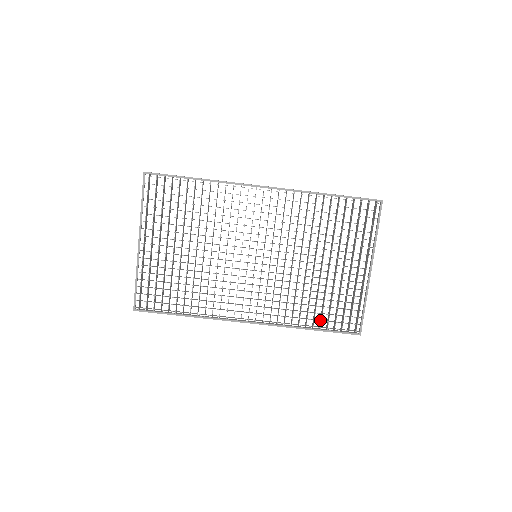
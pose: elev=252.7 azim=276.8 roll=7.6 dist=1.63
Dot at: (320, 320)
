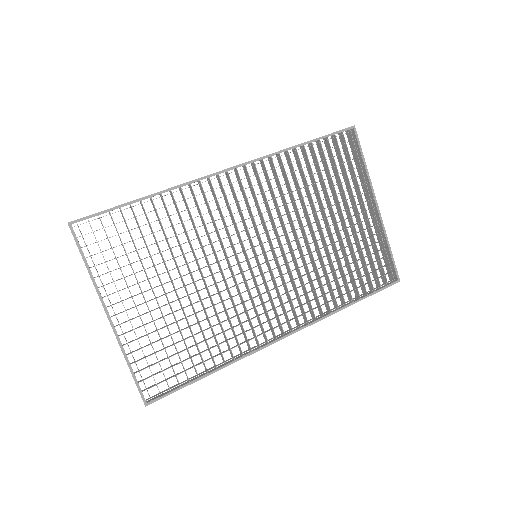
Dot at: (355, 289)
